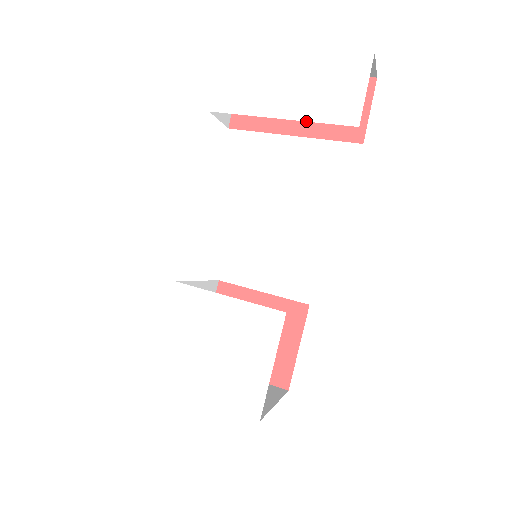
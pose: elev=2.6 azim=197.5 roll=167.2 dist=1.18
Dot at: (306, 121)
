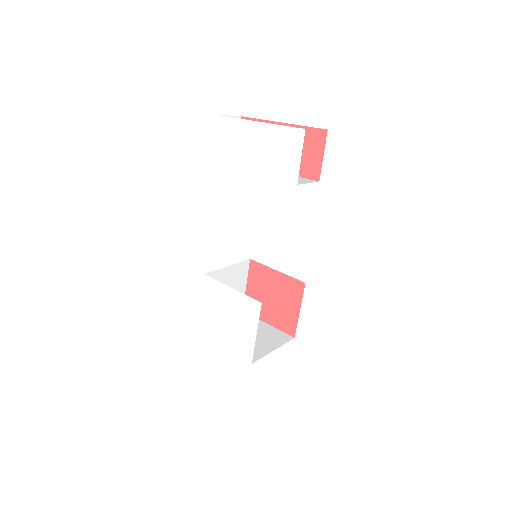
Dot at: occluded
